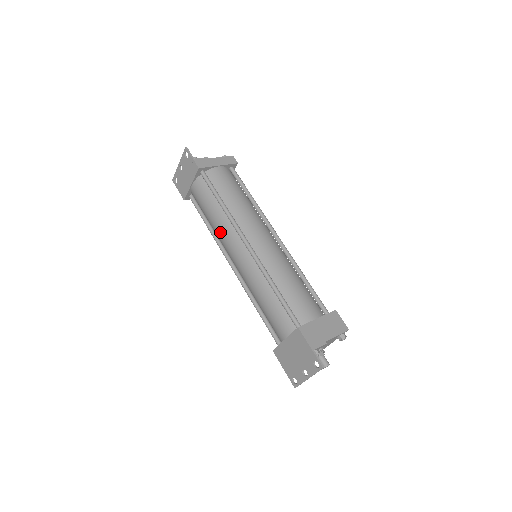
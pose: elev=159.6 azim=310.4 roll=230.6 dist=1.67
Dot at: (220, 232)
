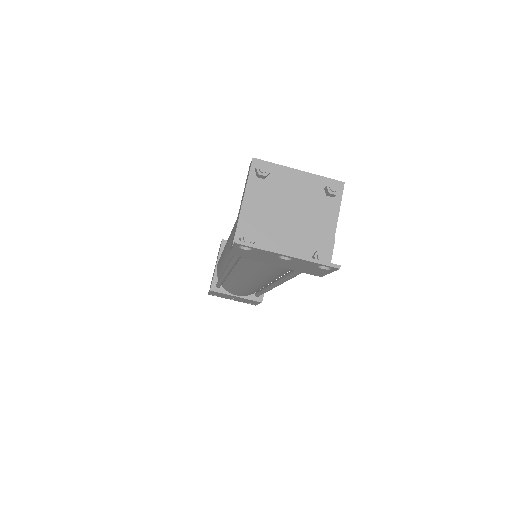
Dot at: (256, 279)
